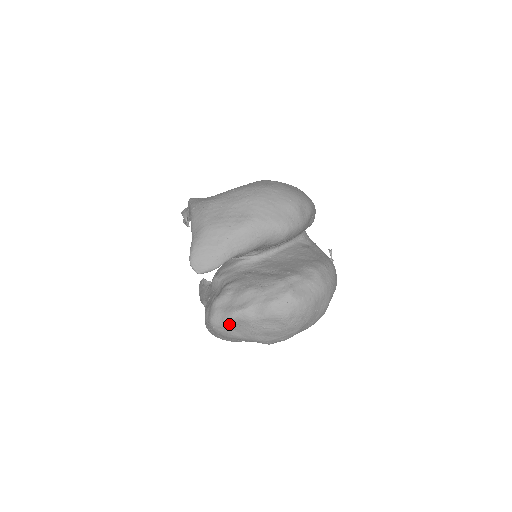
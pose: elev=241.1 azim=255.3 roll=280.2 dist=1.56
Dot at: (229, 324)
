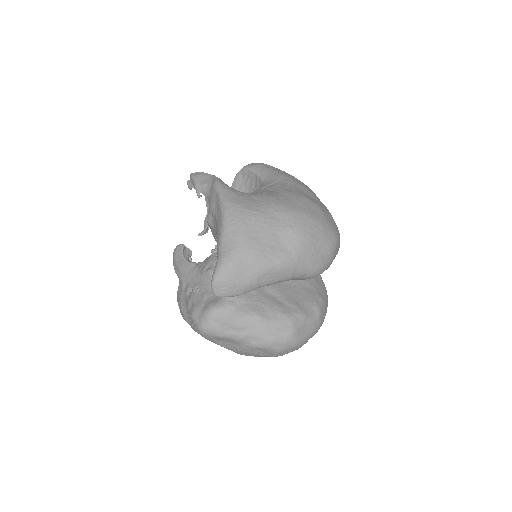
Dot at: (220, 338)
